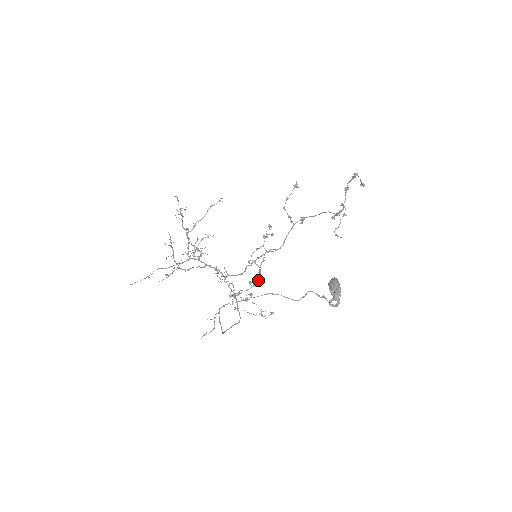
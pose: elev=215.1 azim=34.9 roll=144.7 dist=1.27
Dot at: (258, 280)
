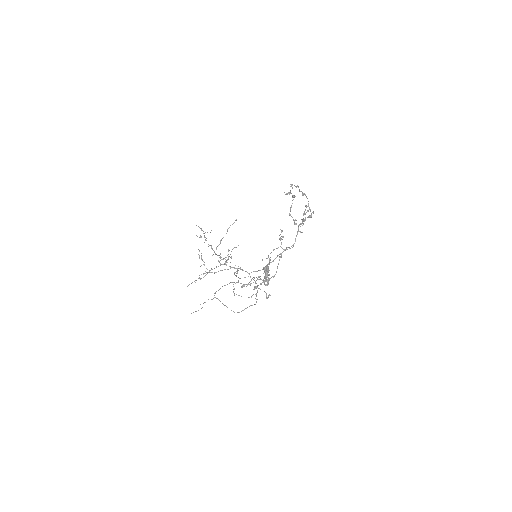
Dot at: (276, 272)
